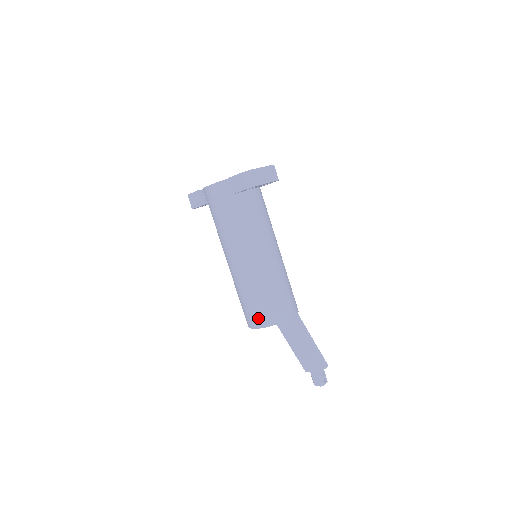
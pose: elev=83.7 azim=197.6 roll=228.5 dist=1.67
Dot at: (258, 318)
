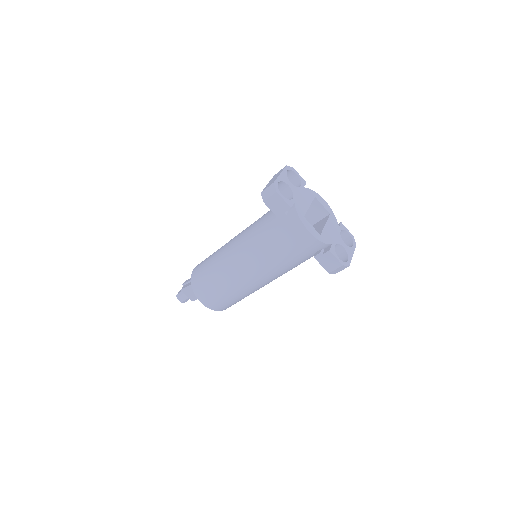
Dot at: (212, 303)
